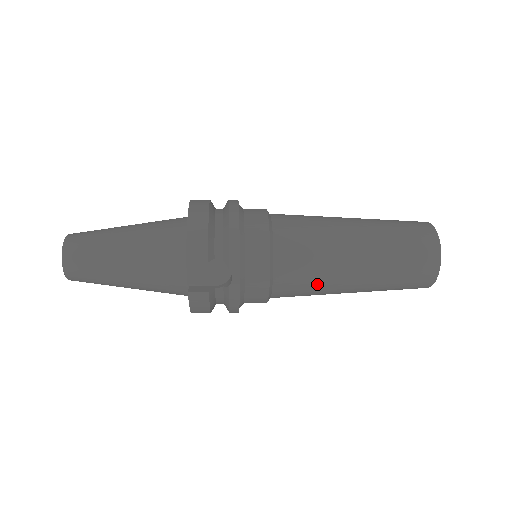
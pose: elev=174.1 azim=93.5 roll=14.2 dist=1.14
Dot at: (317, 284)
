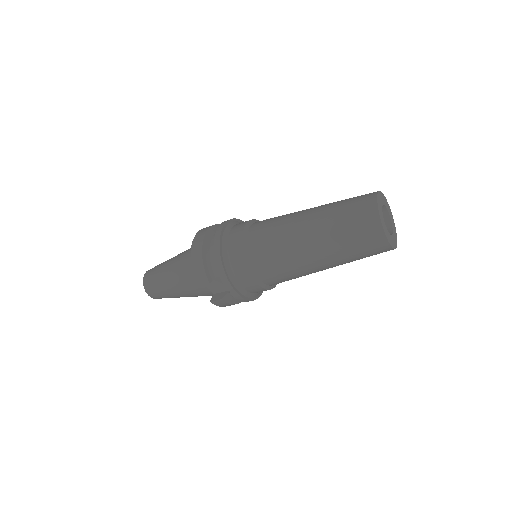
Dot at: (294, 274)
